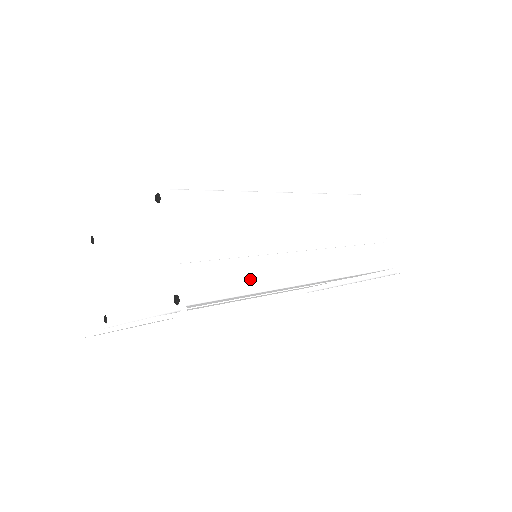
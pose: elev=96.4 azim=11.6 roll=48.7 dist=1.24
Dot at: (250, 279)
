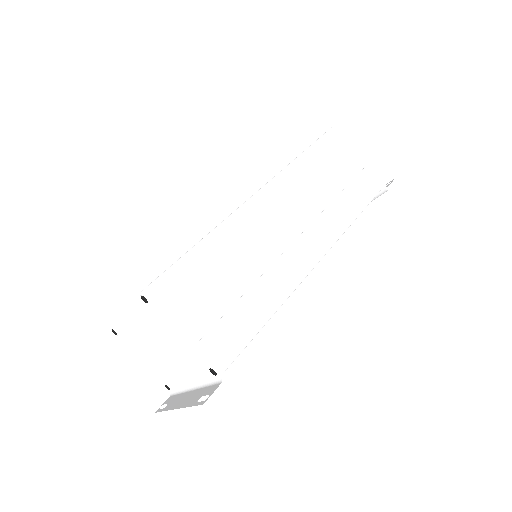
Dot at: (262, 306)
